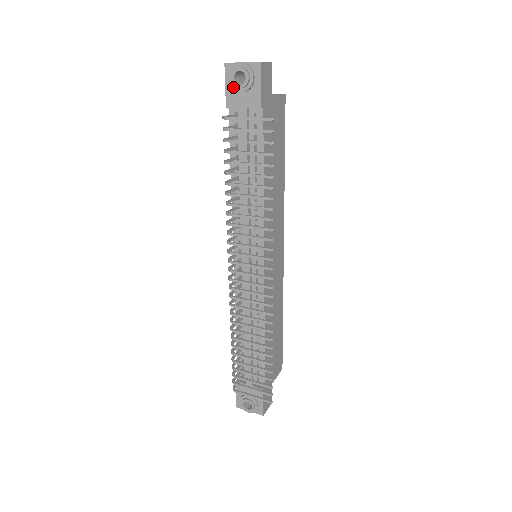
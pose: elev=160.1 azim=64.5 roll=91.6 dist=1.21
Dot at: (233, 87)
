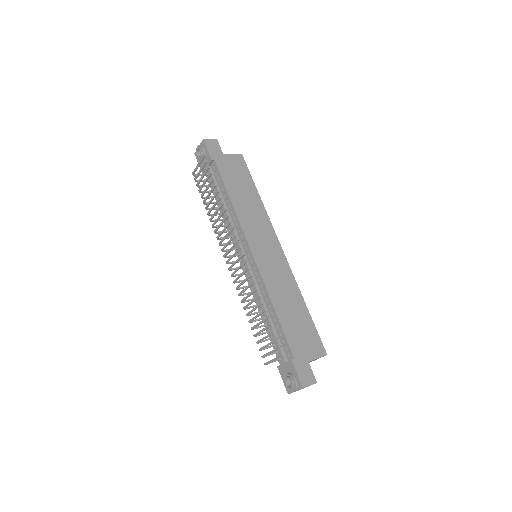
Dot at: occluded
